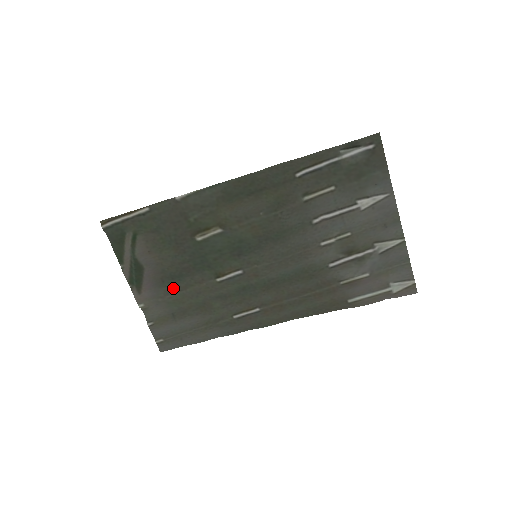
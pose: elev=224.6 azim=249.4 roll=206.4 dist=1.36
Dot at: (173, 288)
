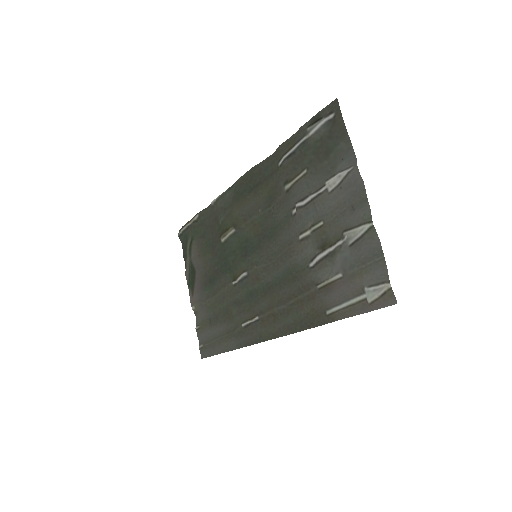
Dot at: (211, 292)
